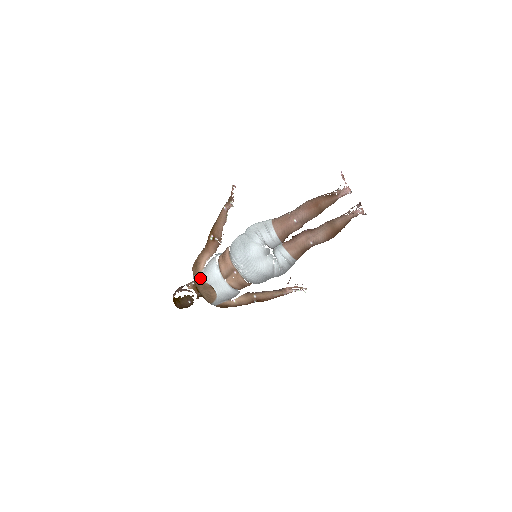
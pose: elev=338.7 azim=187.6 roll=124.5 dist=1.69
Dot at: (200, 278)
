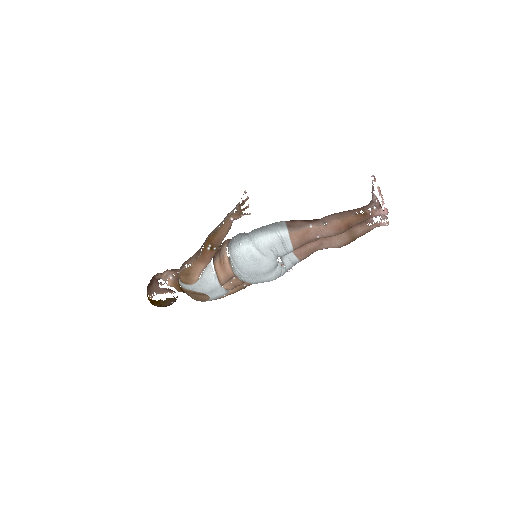
Dot at: (193, 289)
